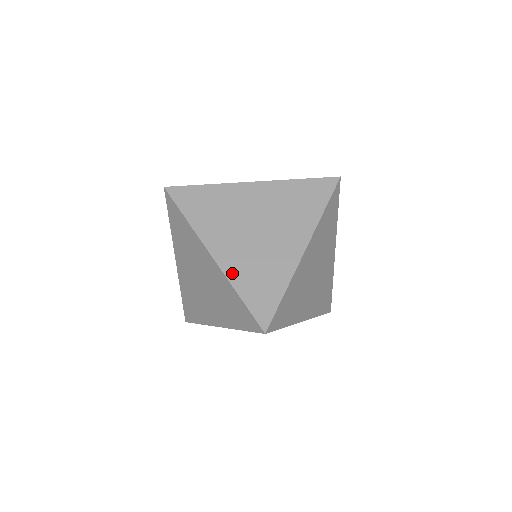
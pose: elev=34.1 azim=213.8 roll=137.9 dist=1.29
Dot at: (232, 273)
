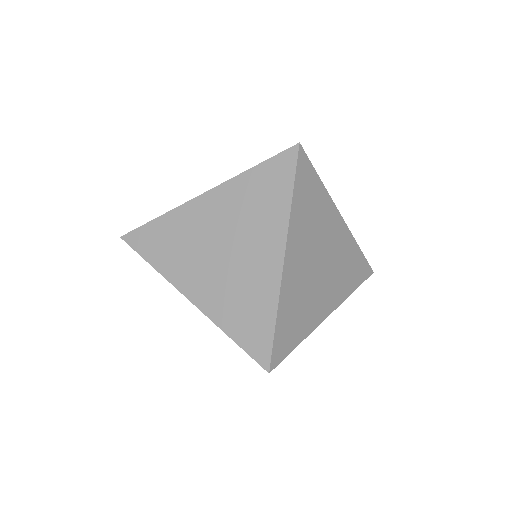
Dot at: (286, 291)
